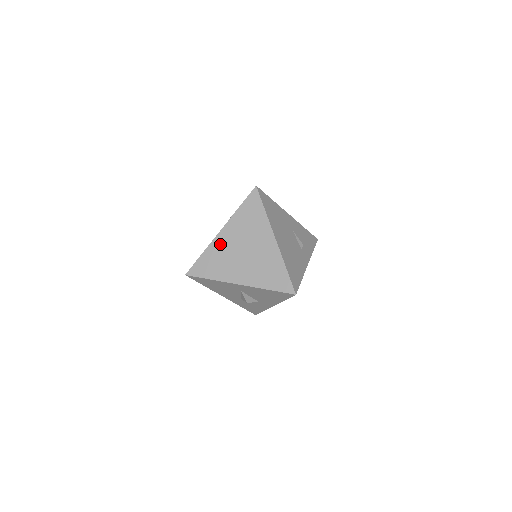
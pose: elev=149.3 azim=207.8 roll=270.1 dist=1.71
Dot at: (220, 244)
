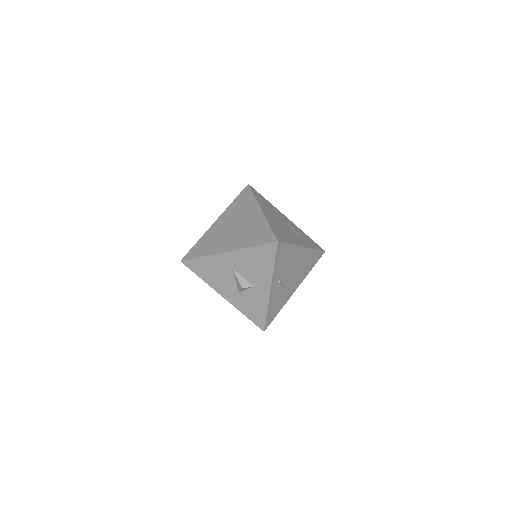
Dot at: (214, 230)
